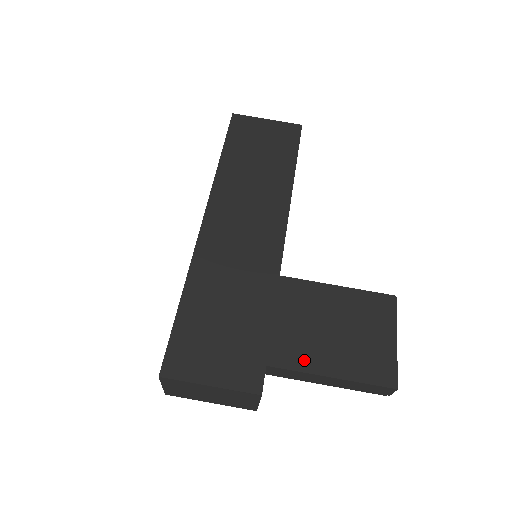
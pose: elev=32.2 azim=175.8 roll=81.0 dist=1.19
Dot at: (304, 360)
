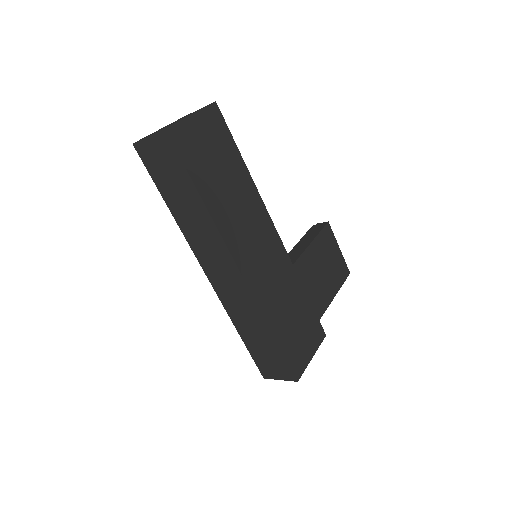
Dot at: (326, 300)
